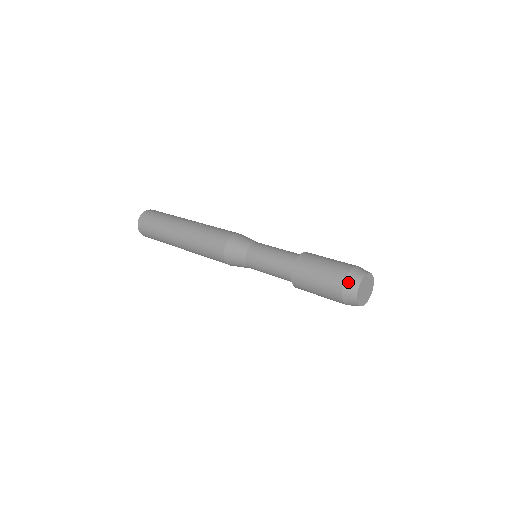
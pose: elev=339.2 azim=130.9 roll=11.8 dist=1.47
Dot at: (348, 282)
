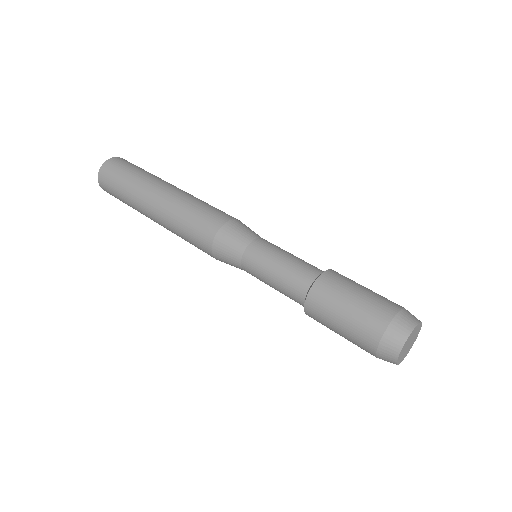
Dot at: (393, 328)
